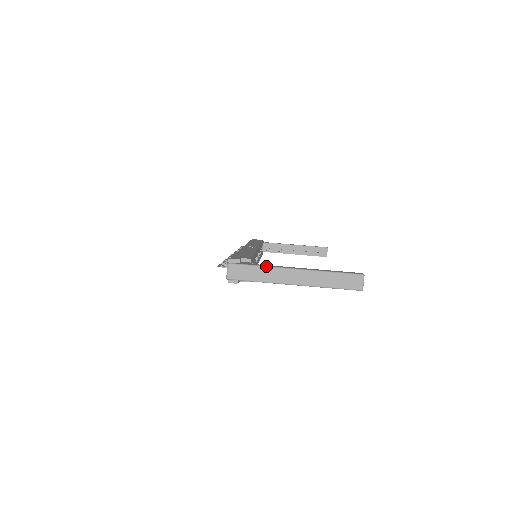
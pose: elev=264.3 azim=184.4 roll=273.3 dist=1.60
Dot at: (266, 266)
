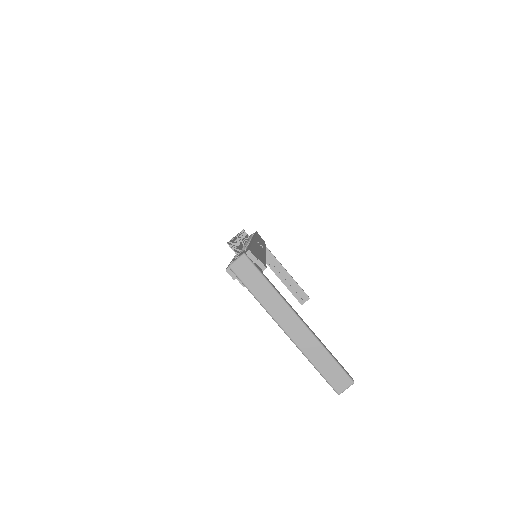
Dot at: (276, 290)
